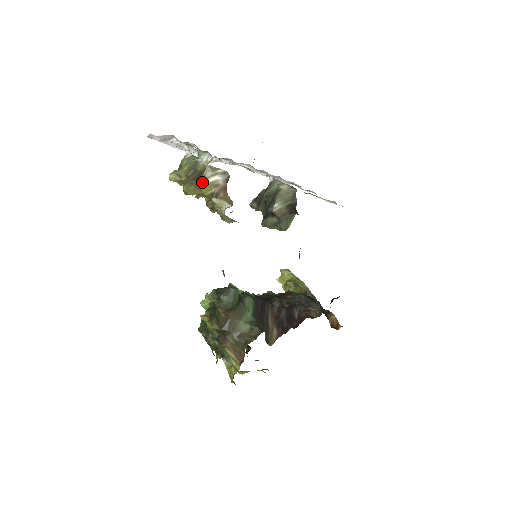
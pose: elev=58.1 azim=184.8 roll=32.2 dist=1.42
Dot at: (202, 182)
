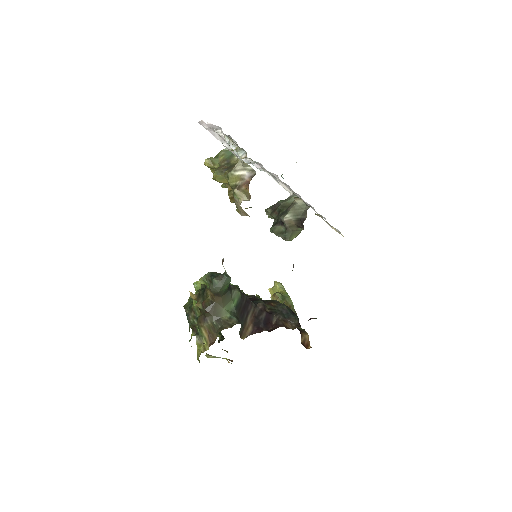
Dot at: (231, 173)
